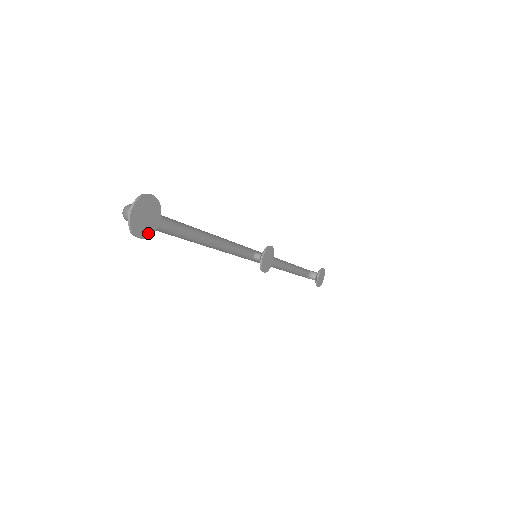
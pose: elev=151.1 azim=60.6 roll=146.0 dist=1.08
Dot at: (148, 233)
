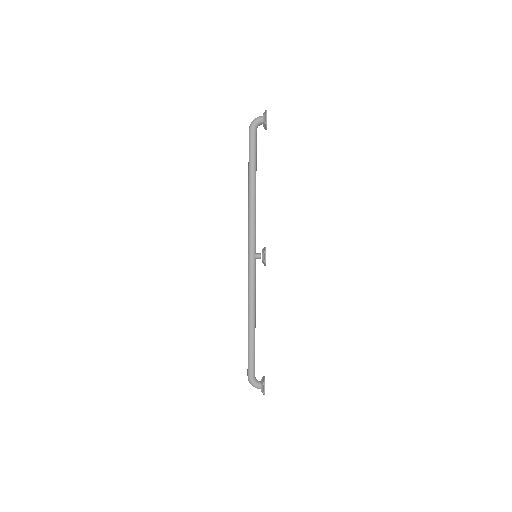
Dot at: occluded
